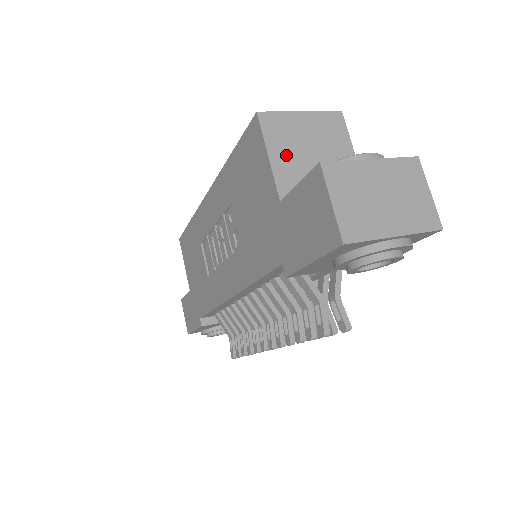
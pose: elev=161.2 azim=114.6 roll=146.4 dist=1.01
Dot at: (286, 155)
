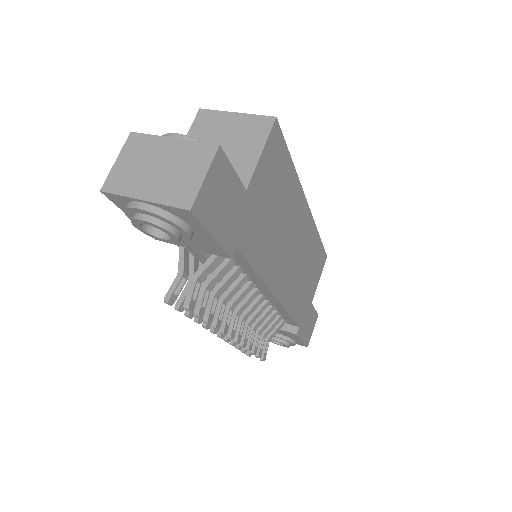
Dot at: occluded
